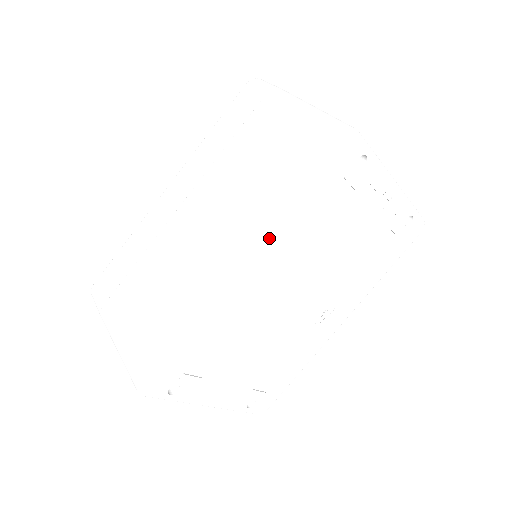
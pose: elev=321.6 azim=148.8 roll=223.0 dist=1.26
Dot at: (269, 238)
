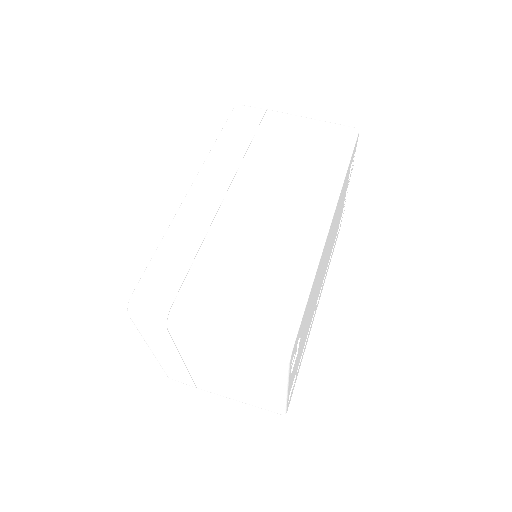
Dot at: (338, 201)
